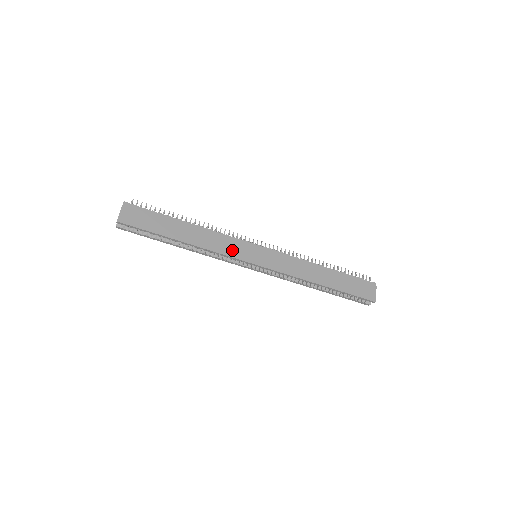
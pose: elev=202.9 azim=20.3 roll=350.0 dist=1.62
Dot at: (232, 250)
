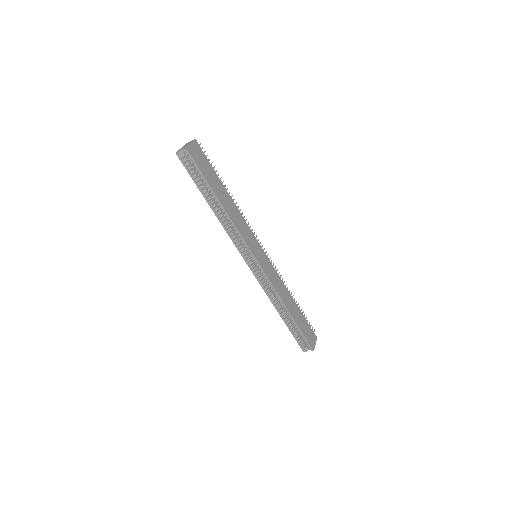
Dot at: (247, 237)
